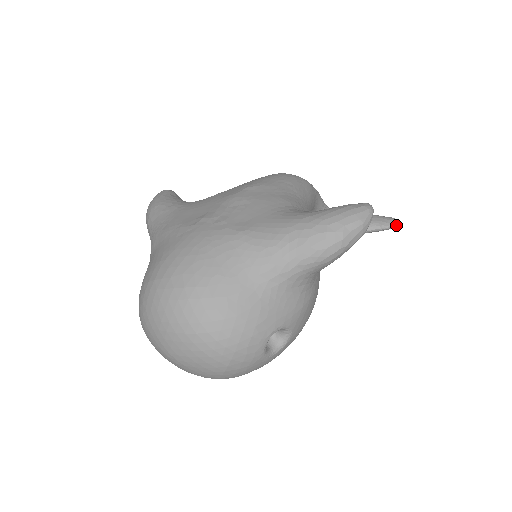
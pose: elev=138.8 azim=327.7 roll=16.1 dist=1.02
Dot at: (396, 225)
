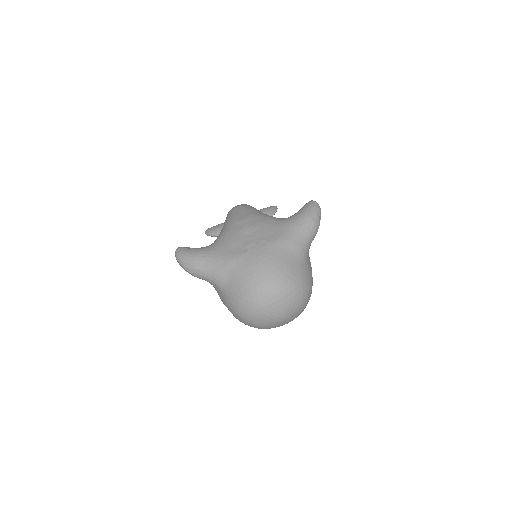
Dot at: occluded
